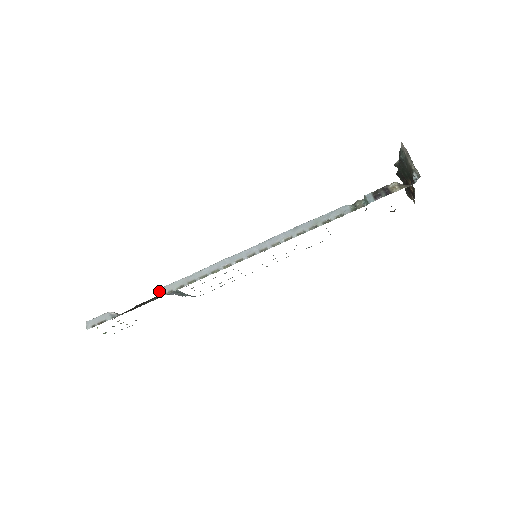
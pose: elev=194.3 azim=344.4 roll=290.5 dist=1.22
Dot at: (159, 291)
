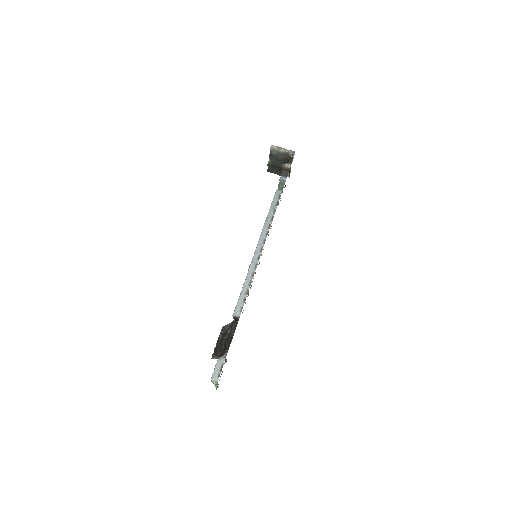
Dot at: (235, 315)
